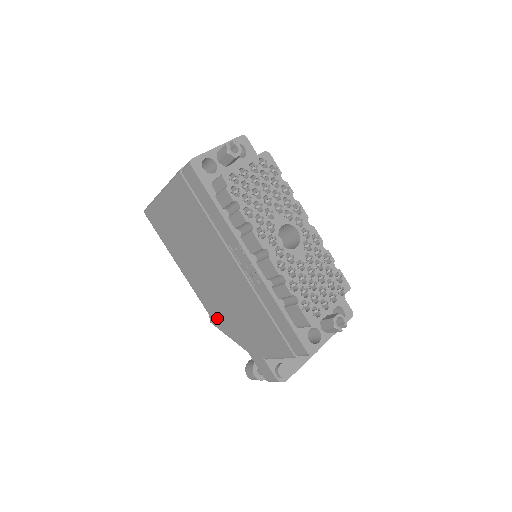
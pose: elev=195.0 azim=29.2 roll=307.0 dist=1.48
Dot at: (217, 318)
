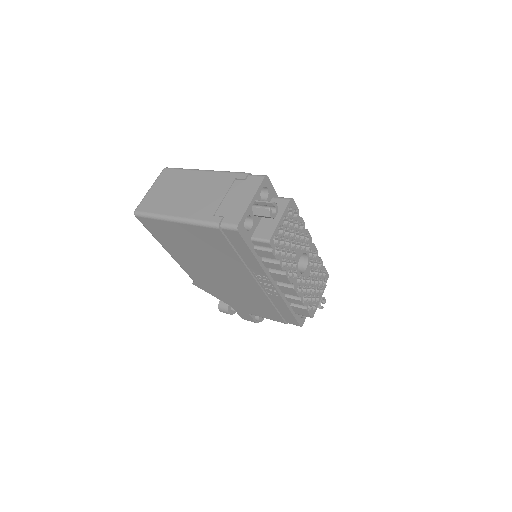
Dot at: (204, 286)
